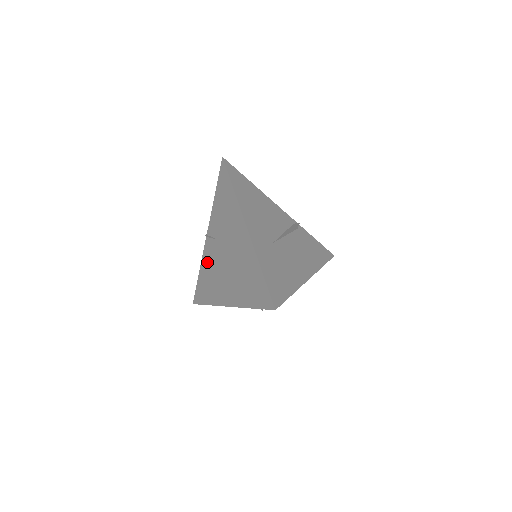
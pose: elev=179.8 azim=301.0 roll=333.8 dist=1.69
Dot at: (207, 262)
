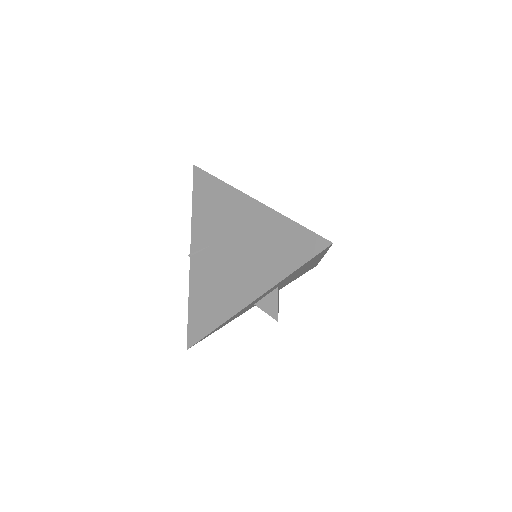
Dot at: (200, 281)
